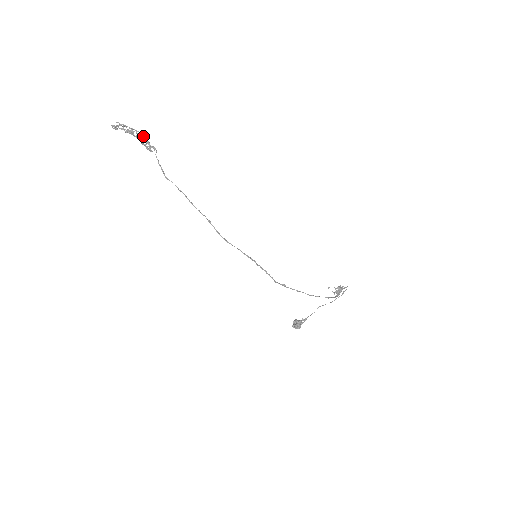
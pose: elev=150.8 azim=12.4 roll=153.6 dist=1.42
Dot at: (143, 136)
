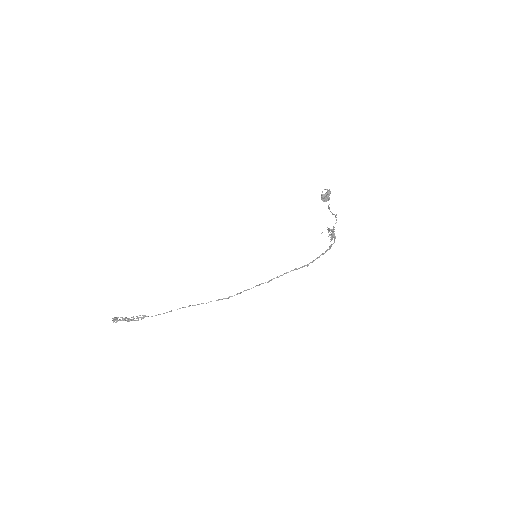
Dot at: occluded
